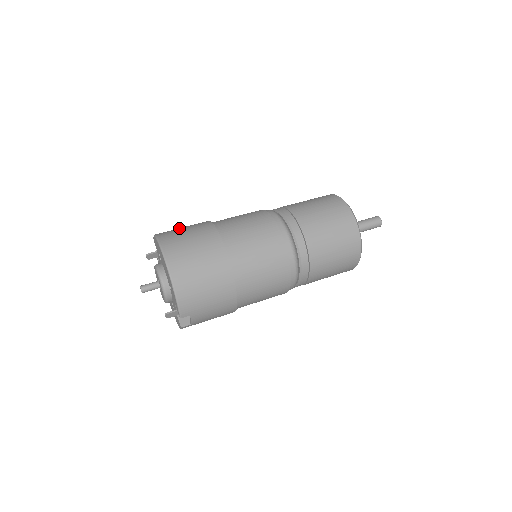
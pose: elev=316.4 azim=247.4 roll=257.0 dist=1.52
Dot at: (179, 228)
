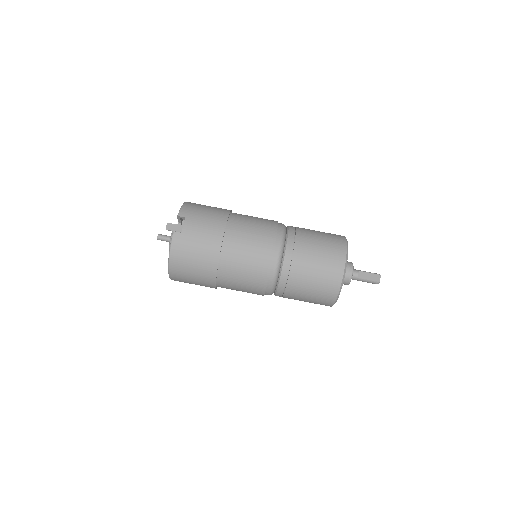
Dot at: (191, 258)
